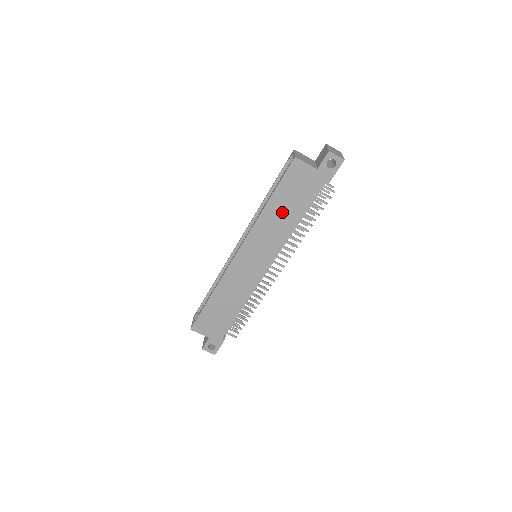
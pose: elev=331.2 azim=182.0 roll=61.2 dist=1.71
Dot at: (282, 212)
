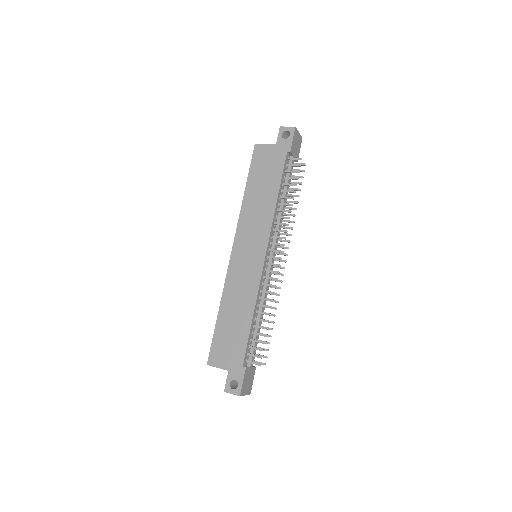
Dot at: (260, 194)
